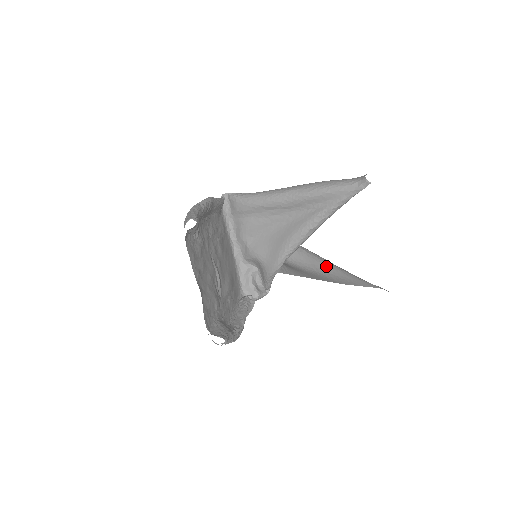
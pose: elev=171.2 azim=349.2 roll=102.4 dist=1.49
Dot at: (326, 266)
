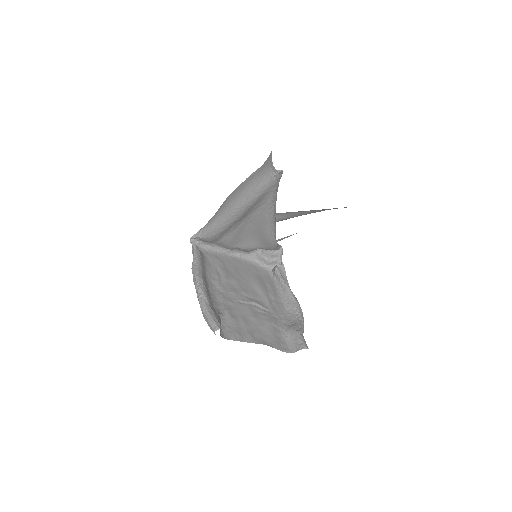
Dot at: (303, 212)
